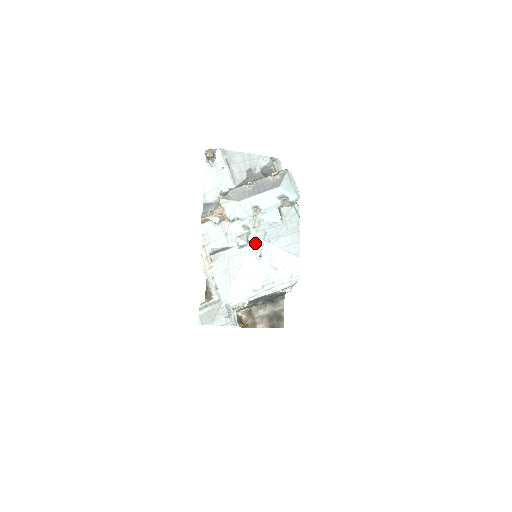
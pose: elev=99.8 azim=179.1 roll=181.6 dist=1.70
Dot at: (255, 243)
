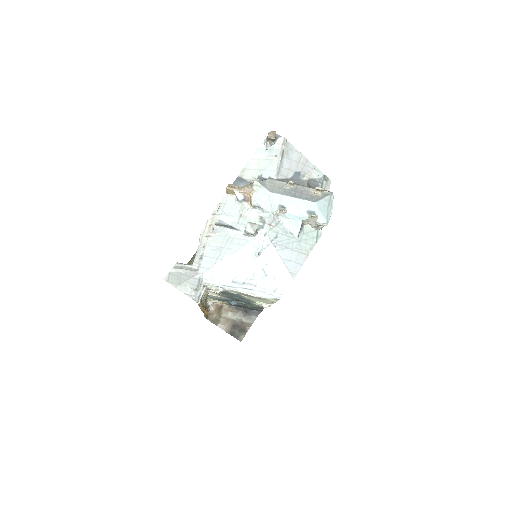
Dot at: (262, 239)
